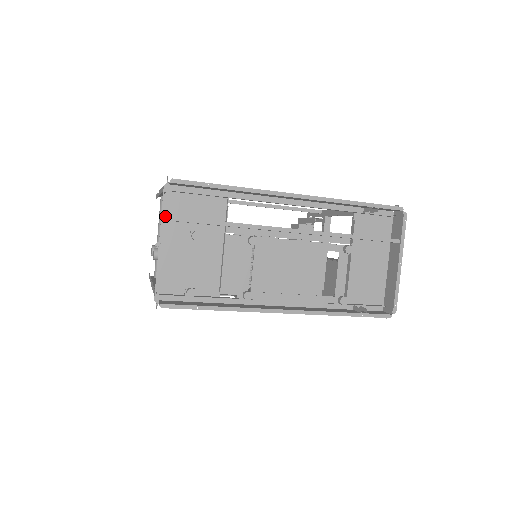
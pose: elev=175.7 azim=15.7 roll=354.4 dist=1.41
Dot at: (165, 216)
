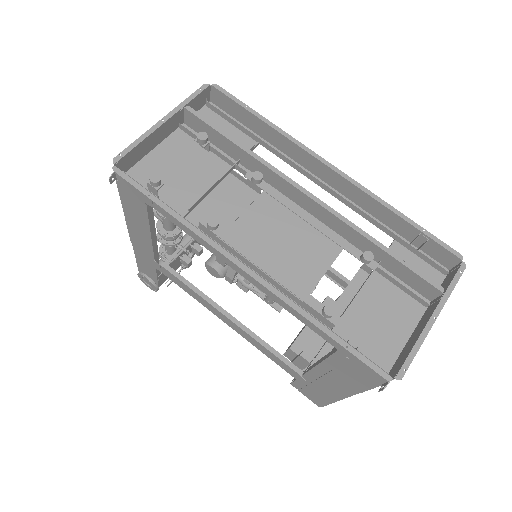
Dot at: (186, 104)
